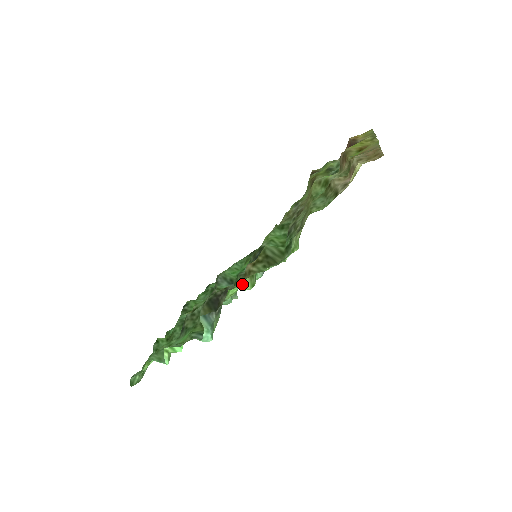
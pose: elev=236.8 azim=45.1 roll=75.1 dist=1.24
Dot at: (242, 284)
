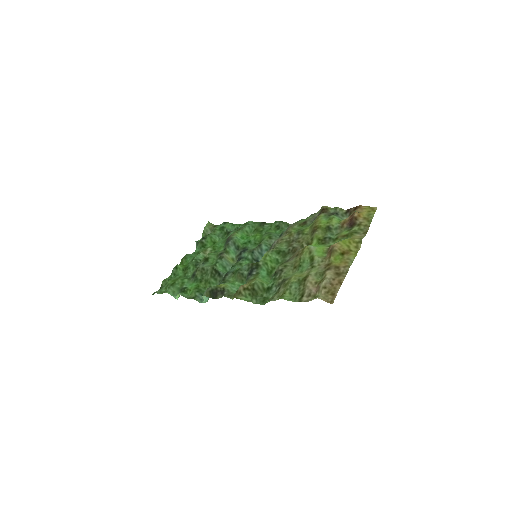
Dot at: (232, 299)
